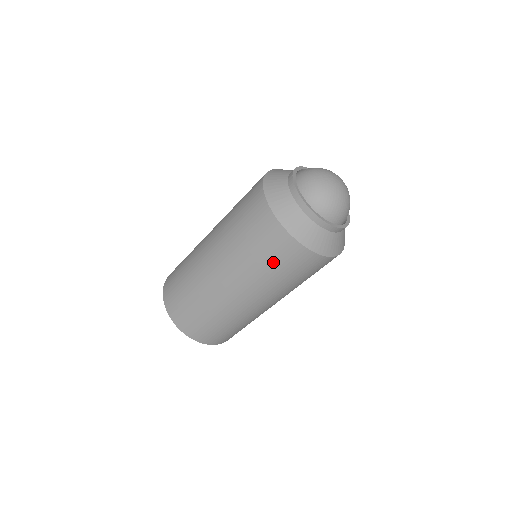
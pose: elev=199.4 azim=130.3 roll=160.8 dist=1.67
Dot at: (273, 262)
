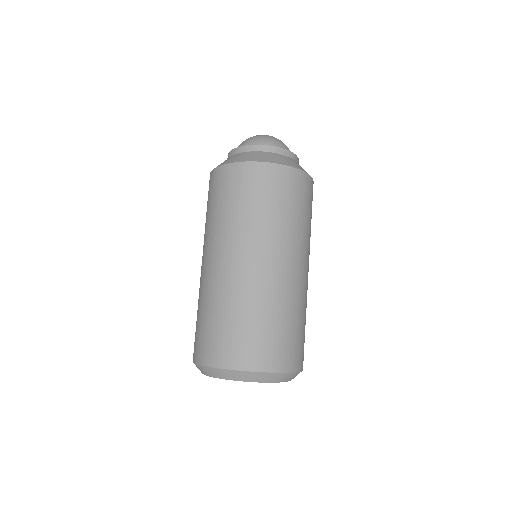
Dot at: (240, 198)
